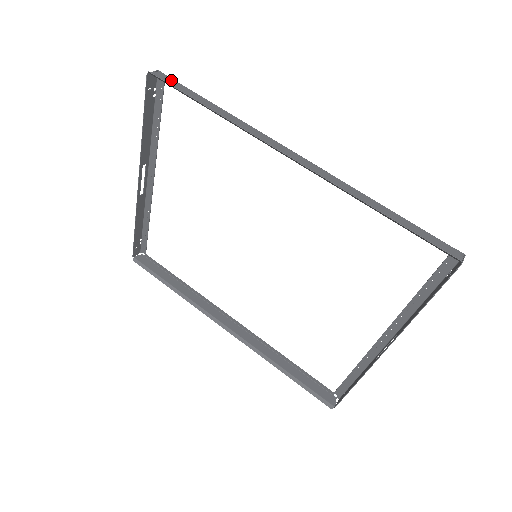
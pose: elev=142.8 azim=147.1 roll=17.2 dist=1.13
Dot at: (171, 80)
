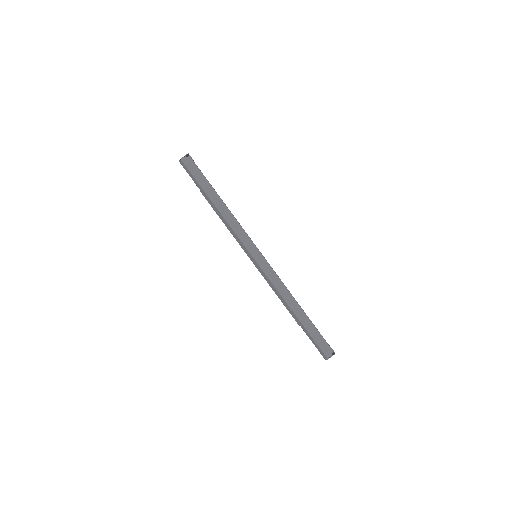
Dot at: (195, 168)
